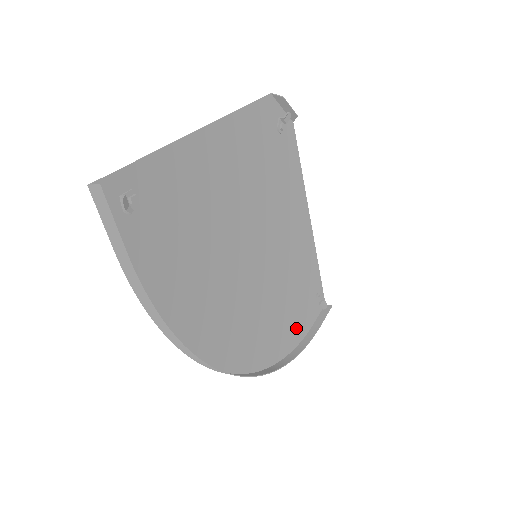
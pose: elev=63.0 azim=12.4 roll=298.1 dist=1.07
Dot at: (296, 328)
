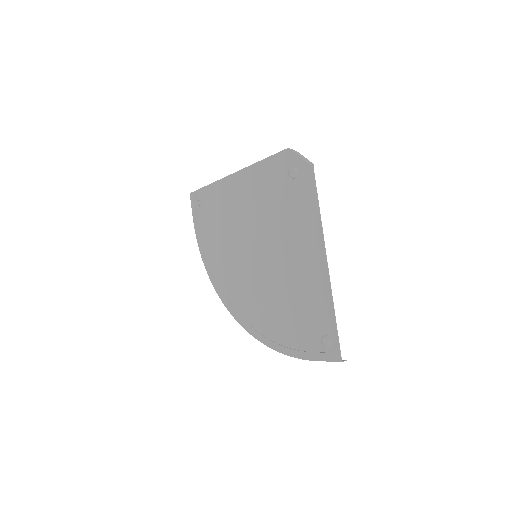
Dot at: (206, 240)
